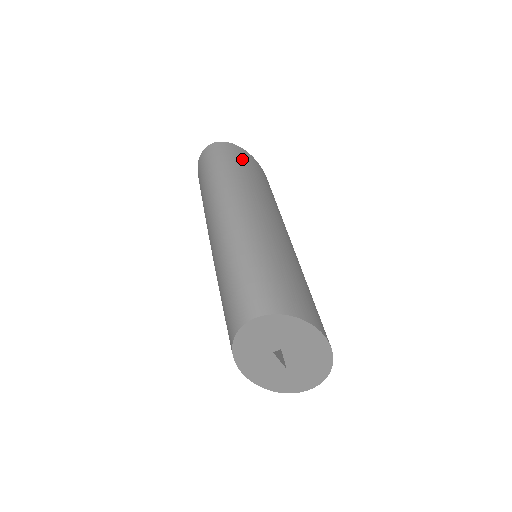
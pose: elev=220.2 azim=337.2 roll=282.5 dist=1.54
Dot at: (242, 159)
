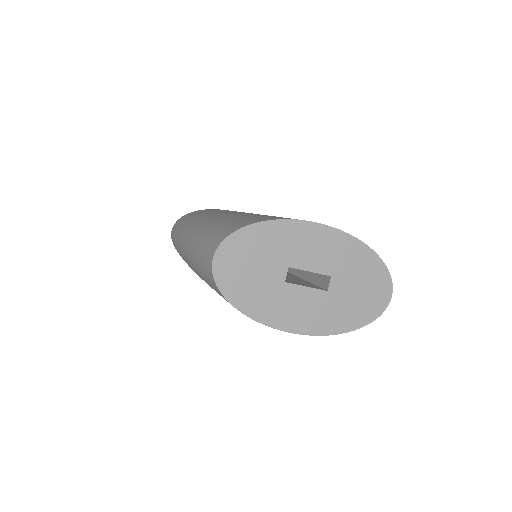
Dot at: occluded
